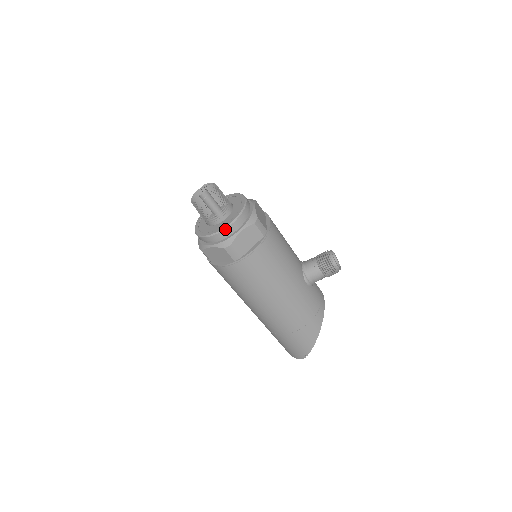
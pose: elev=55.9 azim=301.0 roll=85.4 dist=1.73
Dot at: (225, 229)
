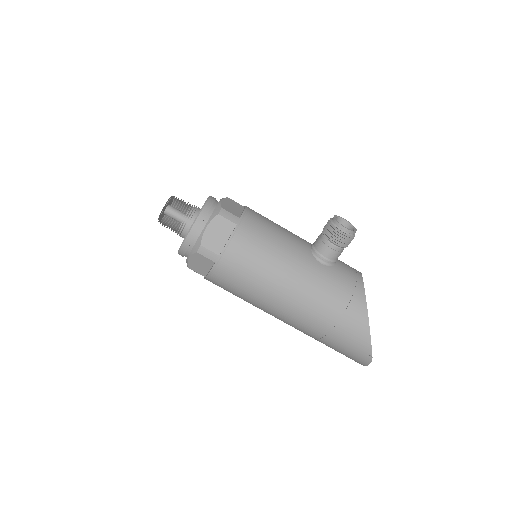
Dot at: (190, 232)
